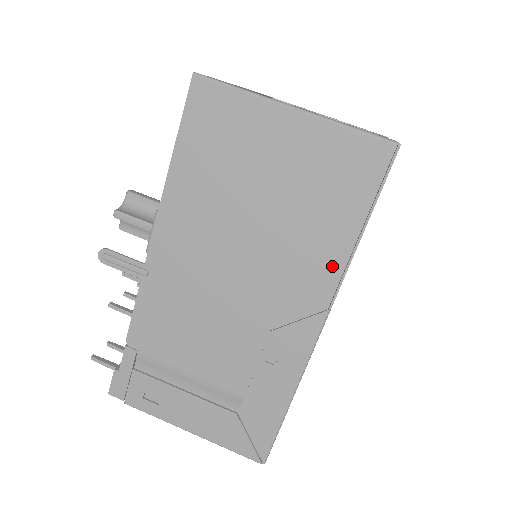
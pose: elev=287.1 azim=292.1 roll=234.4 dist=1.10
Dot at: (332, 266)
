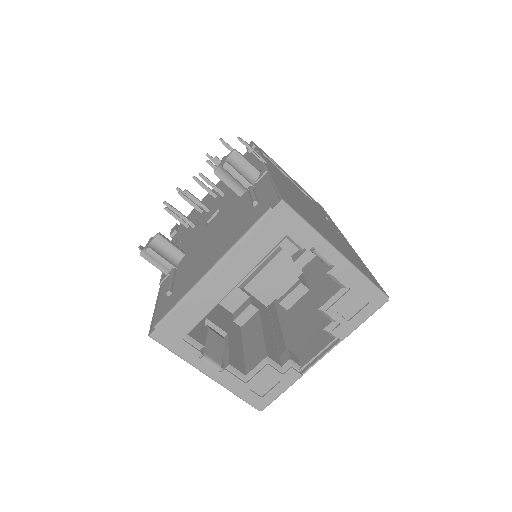
Dot at: occluded
